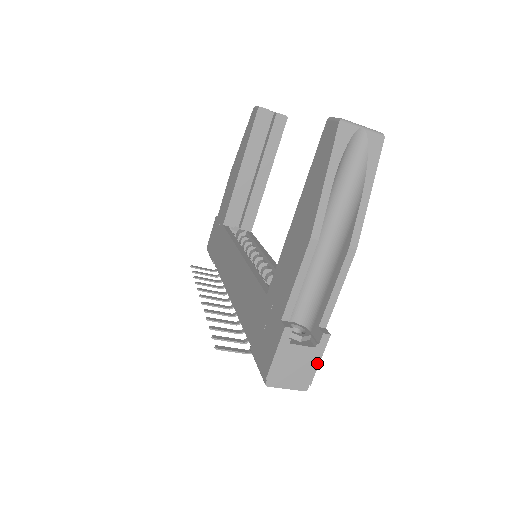
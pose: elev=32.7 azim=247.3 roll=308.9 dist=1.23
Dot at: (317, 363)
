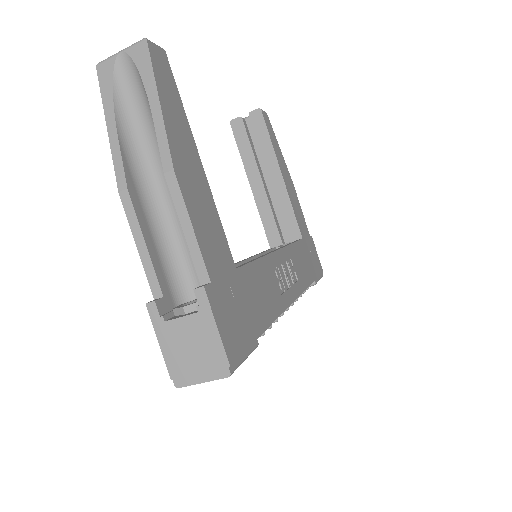
Dot at: (215, 332)
